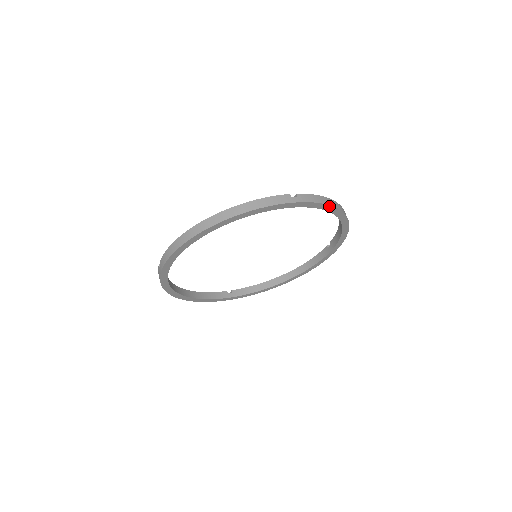
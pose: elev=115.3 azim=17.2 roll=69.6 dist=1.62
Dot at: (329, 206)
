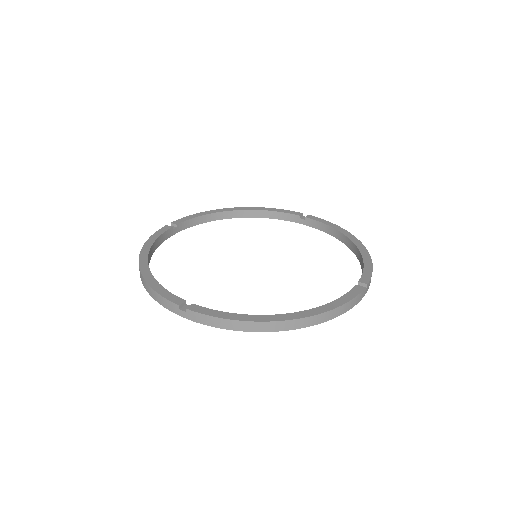
Dot at: occluded
